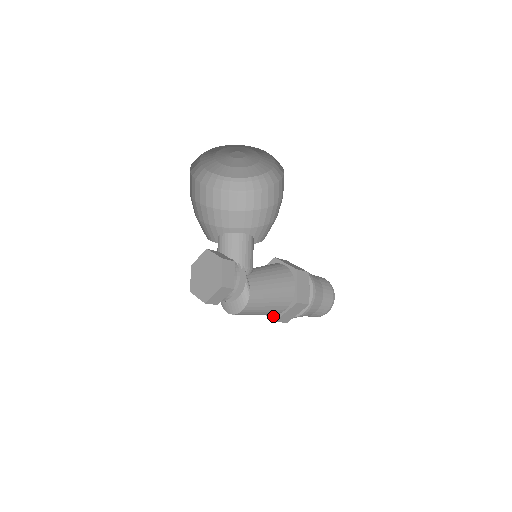
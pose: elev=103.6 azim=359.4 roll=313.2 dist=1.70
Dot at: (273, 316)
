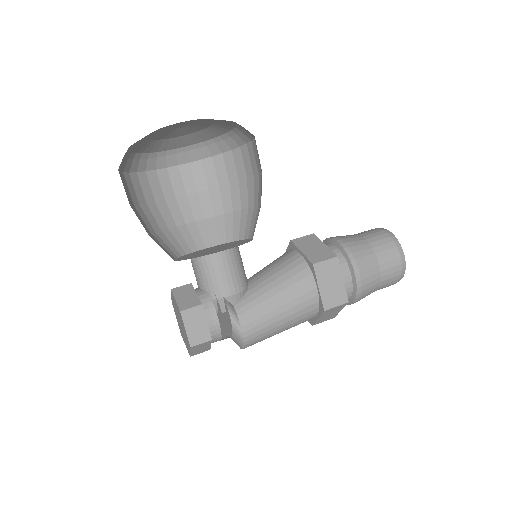
Dot at: occluded
